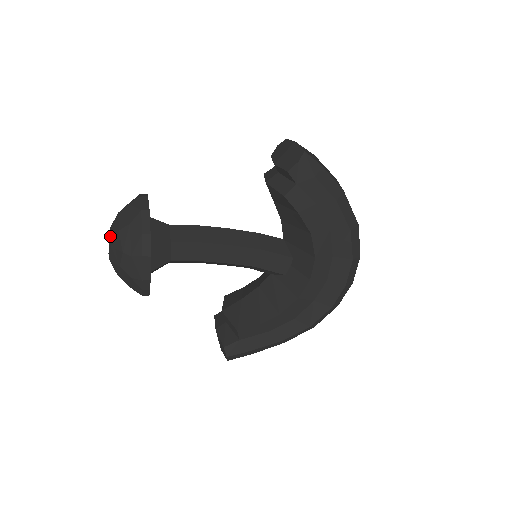
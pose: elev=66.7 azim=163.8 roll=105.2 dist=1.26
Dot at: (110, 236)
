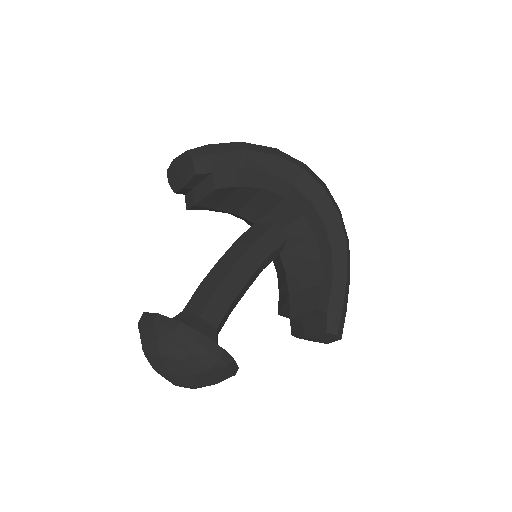
Dot at: (160, 371)
